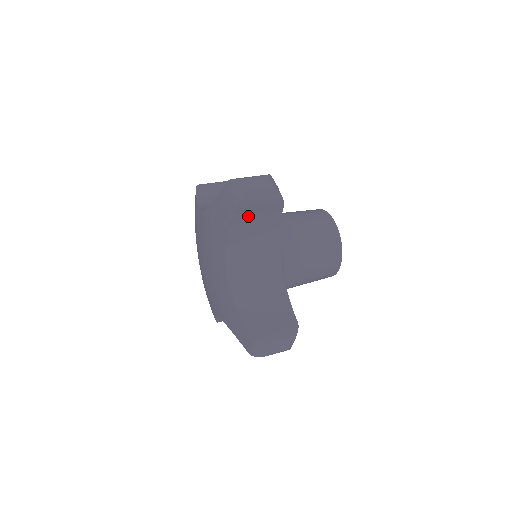
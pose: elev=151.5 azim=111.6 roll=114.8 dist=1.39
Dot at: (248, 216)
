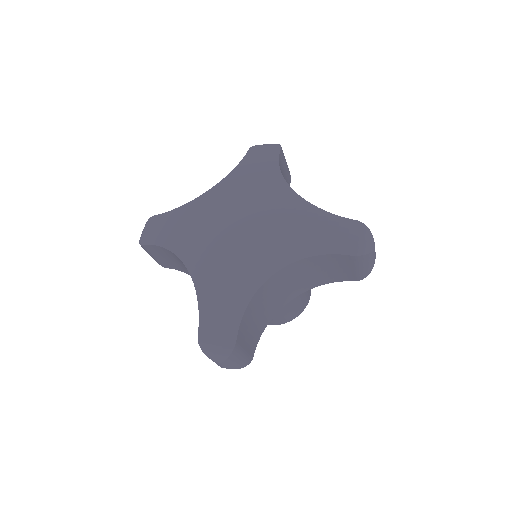
Dot at: (283, 165)
